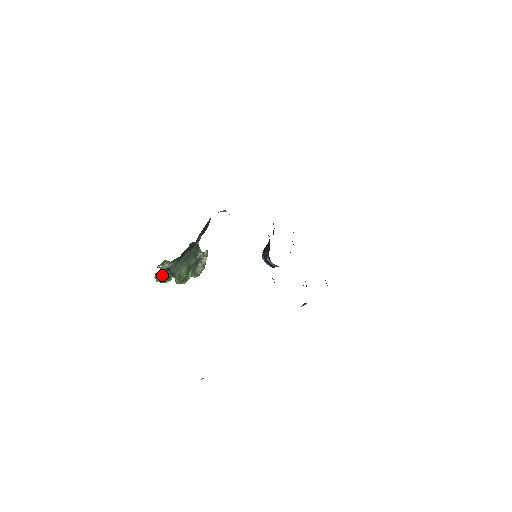
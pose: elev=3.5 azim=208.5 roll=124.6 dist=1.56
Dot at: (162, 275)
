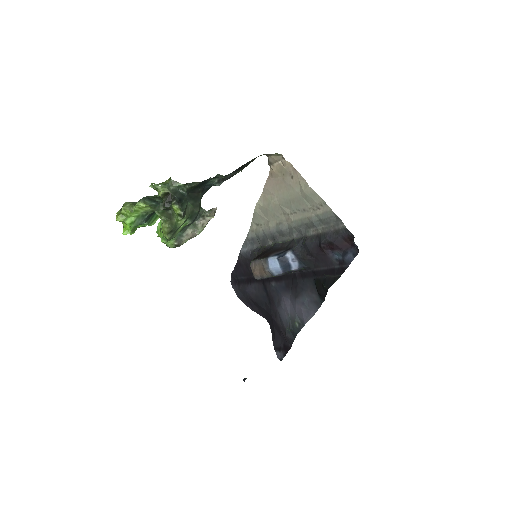
Dot at: (146, 204)
